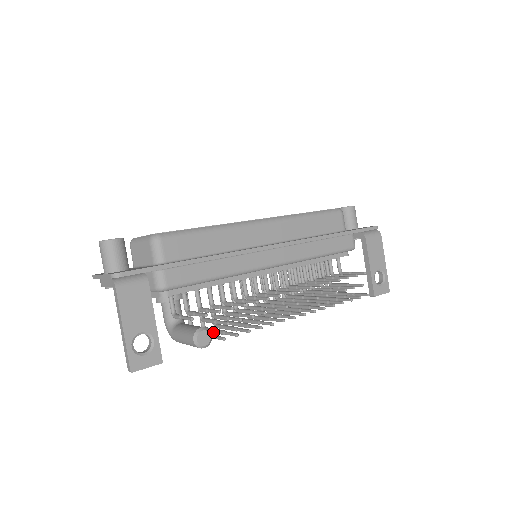
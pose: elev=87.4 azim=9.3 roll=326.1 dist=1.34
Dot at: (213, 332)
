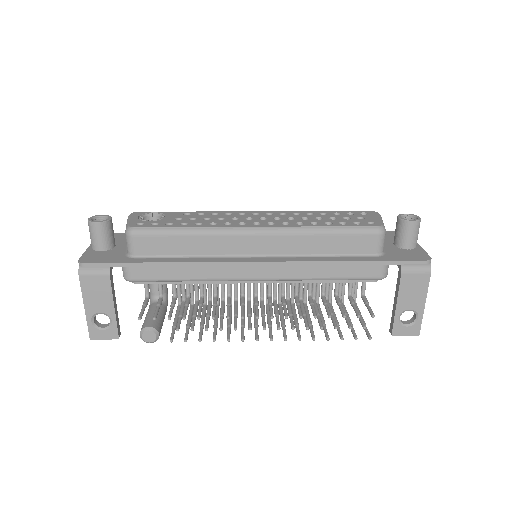
Dot at: (188, 317)
